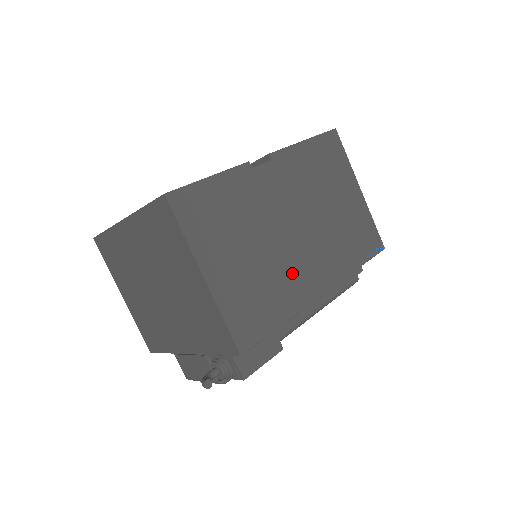
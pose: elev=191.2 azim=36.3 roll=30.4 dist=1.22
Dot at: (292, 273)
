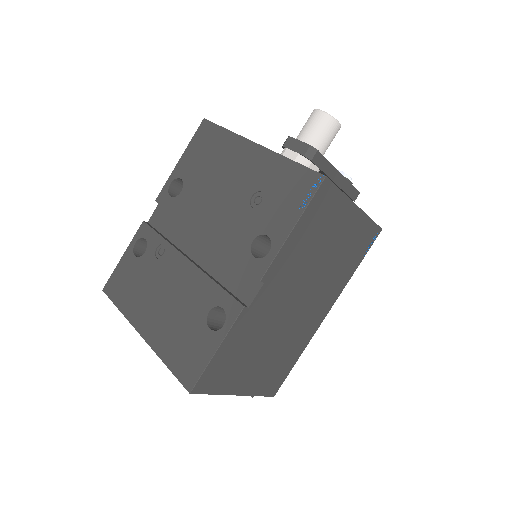
Dot at: (300, 330)
